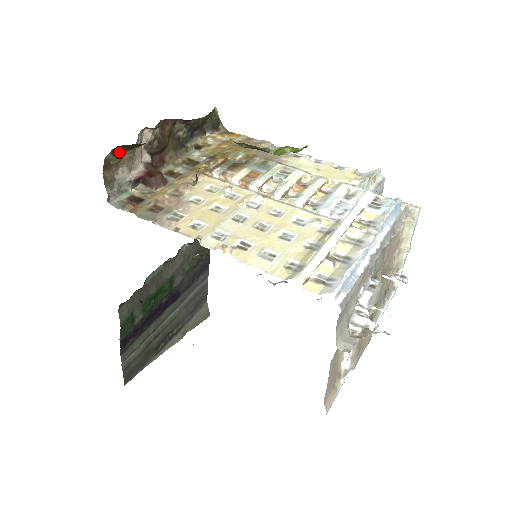
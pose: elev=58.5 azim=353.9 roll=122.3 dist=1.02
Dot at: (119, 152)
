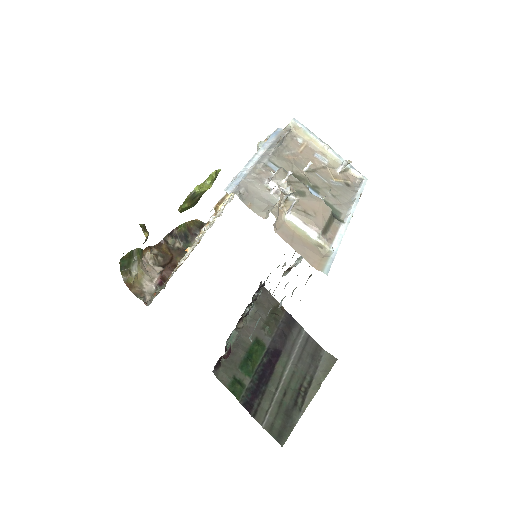
Dot at: (127, 271)
